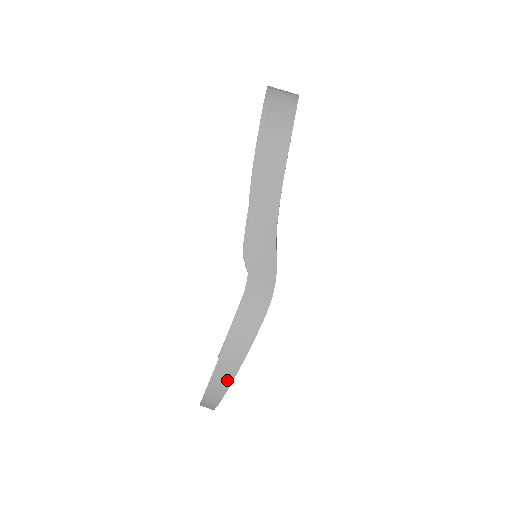
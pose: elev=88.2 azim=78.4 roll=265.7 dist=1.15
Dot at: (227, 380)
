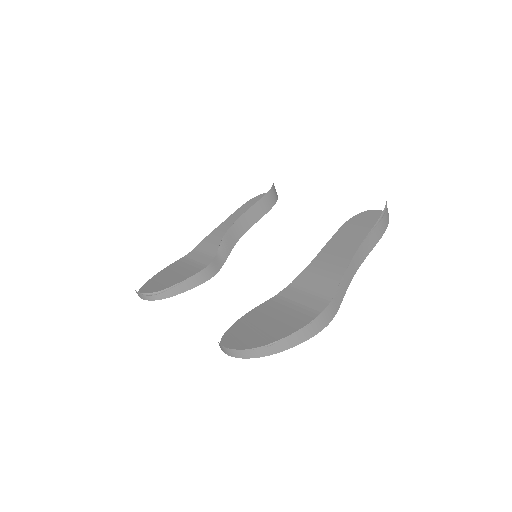
Dot at: (280, 349)
